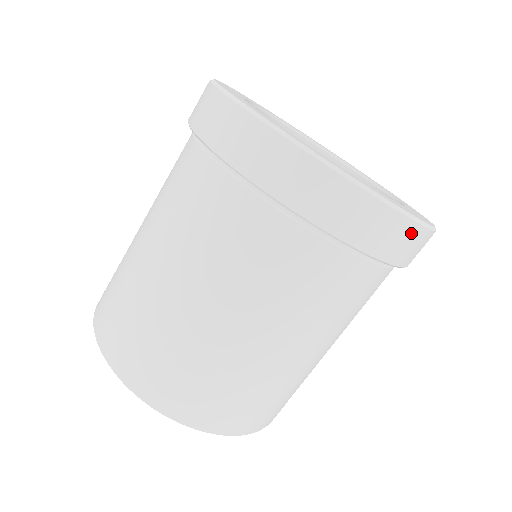
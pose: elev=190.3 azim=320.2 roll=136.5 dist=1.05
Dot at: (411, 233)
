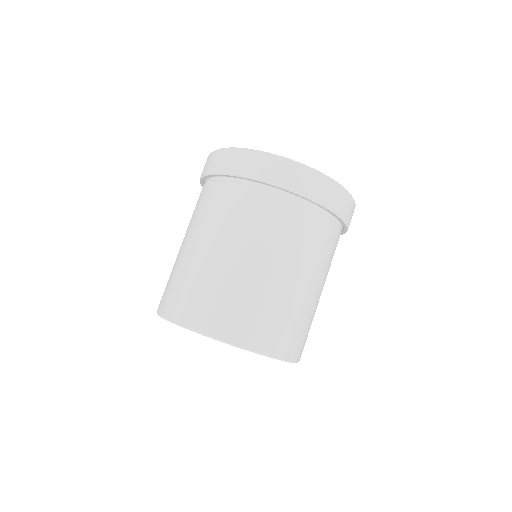
Dot at: (346, 198)
